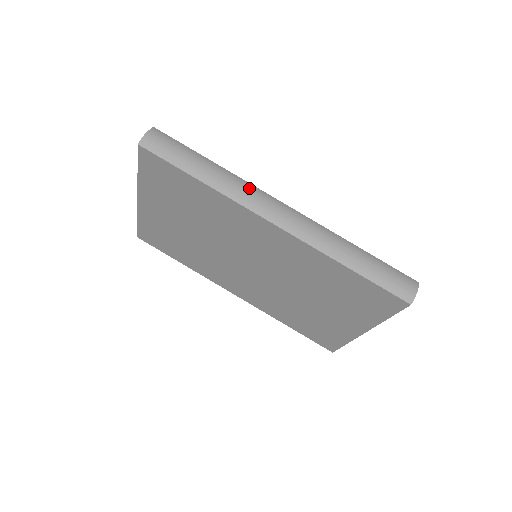
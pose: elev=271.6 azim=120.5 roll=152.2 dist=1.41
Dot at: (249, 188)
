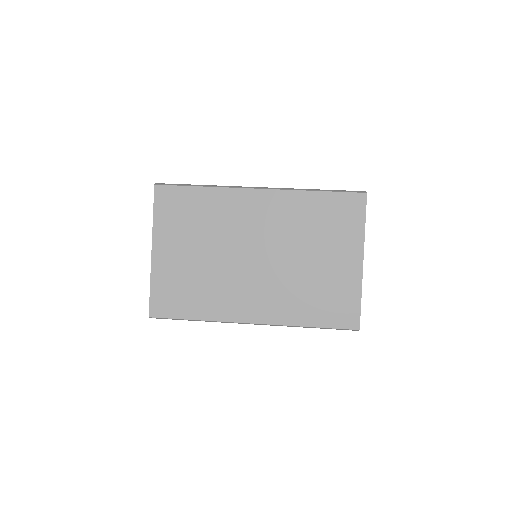
Dot at: occluded
